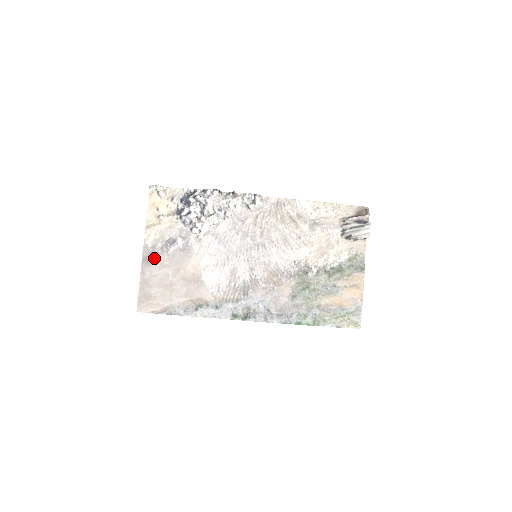
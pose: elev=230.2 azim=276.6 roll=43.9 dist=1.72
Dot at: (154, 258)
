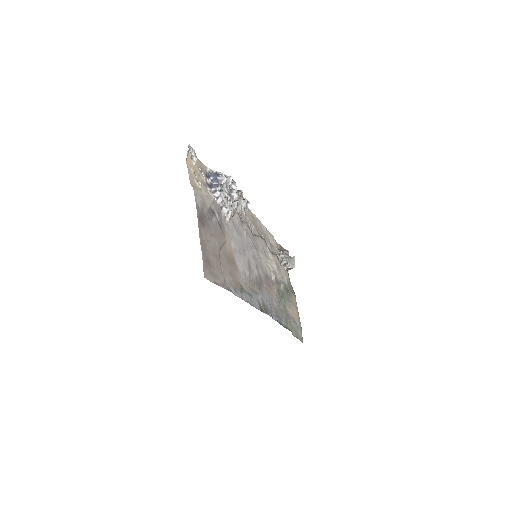
Dot at: (205, 221)
